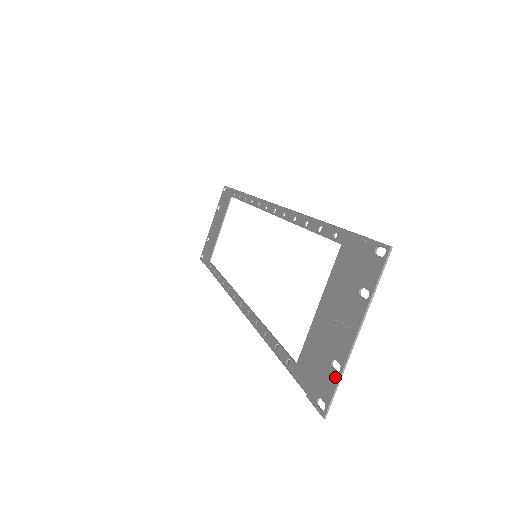
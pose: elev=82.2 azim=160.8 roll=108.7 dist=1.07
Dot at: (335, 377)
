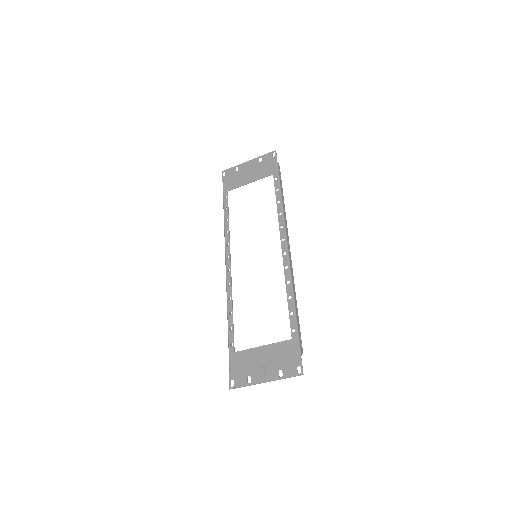
Dot at: (245, 383)
